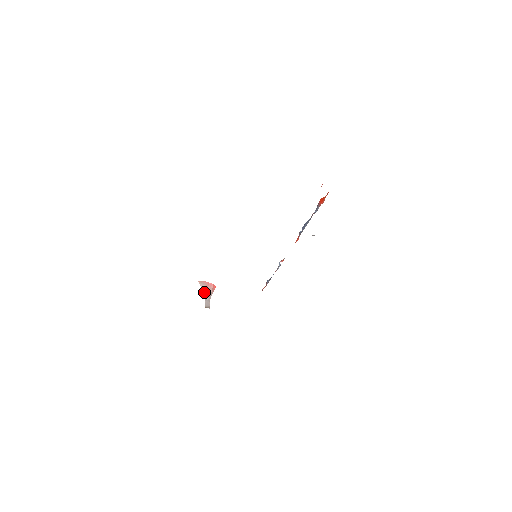
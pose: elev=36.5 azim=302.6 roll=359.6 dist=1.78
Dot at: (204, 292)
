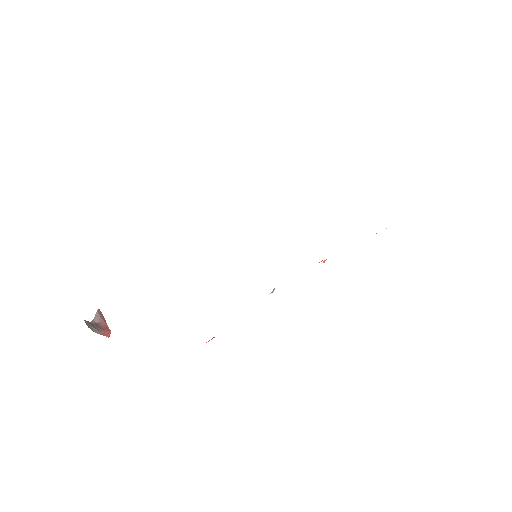
Dot at: (92, 321)
